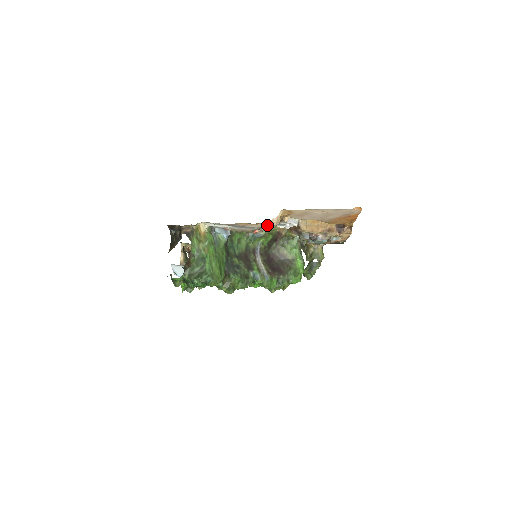
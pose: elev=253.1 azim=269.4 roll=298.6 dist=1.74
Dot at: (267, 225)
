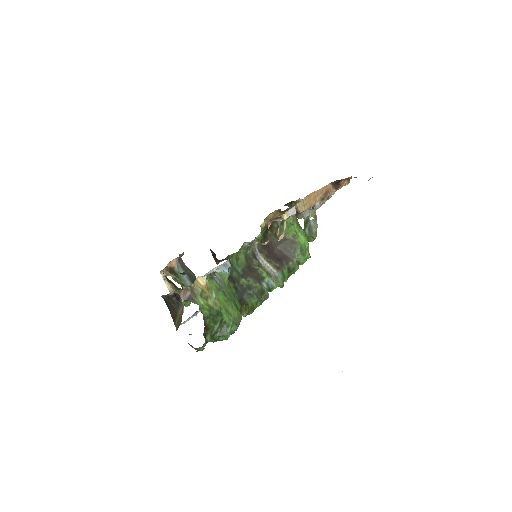
Dot at: occluded
